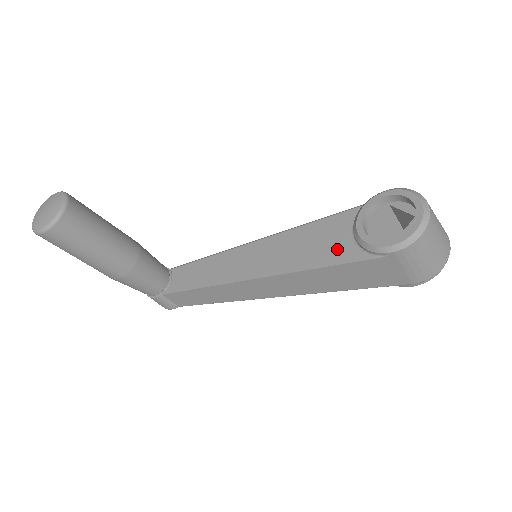
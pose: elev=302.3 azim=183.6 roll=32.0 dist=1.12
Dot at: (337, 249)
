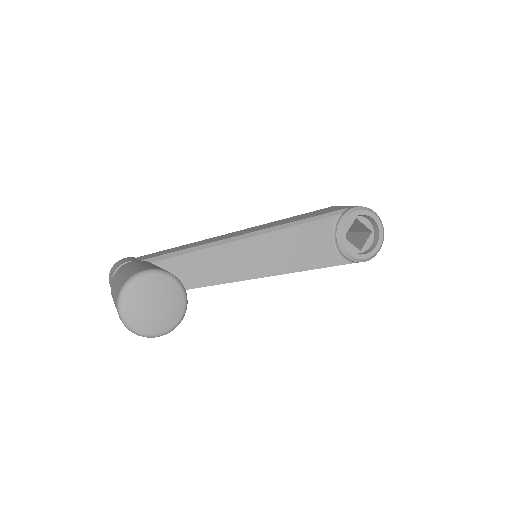
Dot at: (324, 254)
